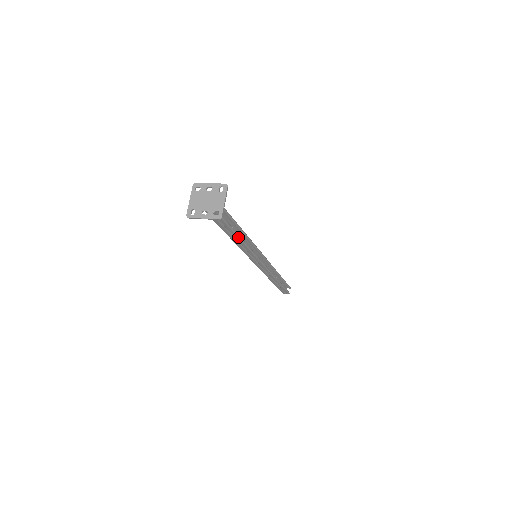
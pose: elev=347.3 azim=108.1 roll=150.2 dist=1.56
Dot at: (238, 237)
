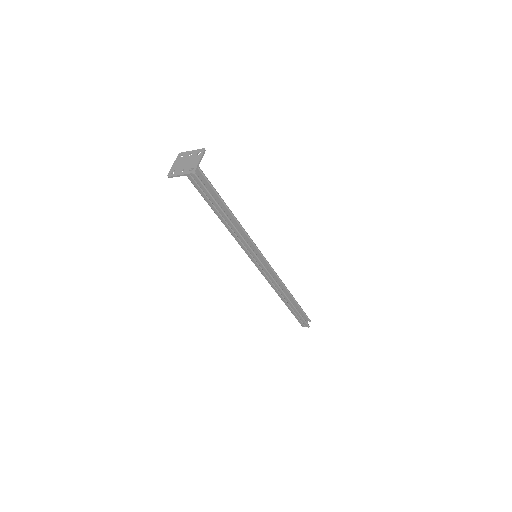
Dot at: (226, 217)
